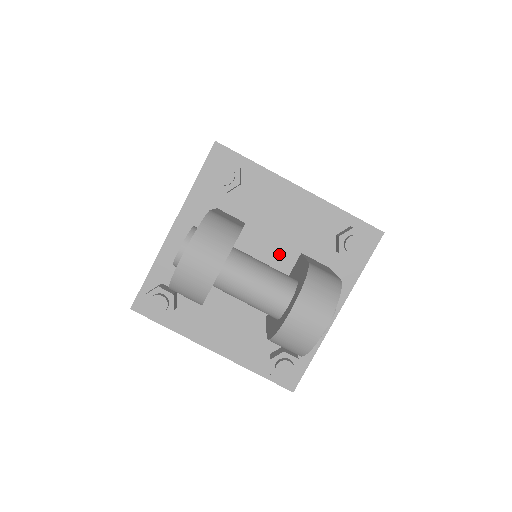
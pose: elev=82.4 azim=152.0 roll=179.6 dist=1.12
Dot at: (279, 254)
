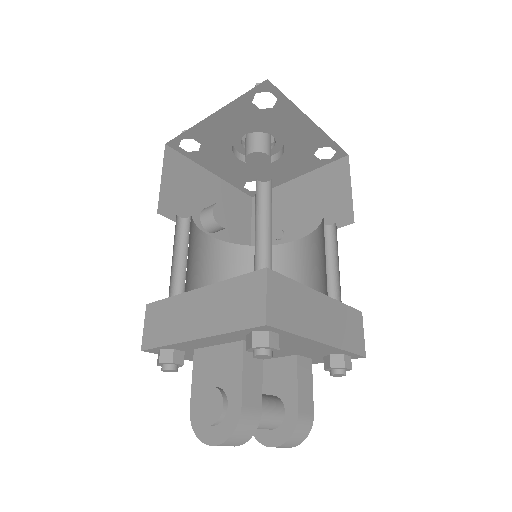
Dot at: (279, 353)
